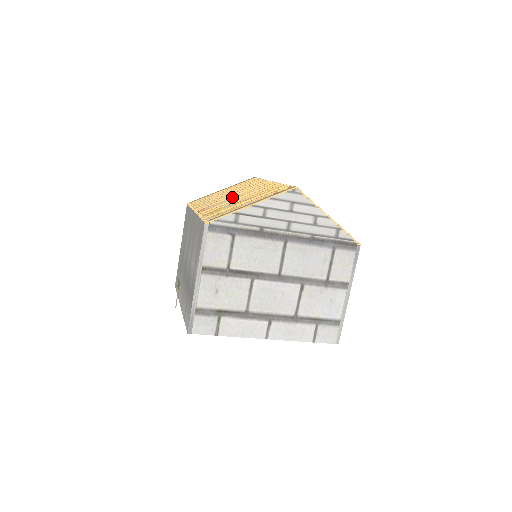
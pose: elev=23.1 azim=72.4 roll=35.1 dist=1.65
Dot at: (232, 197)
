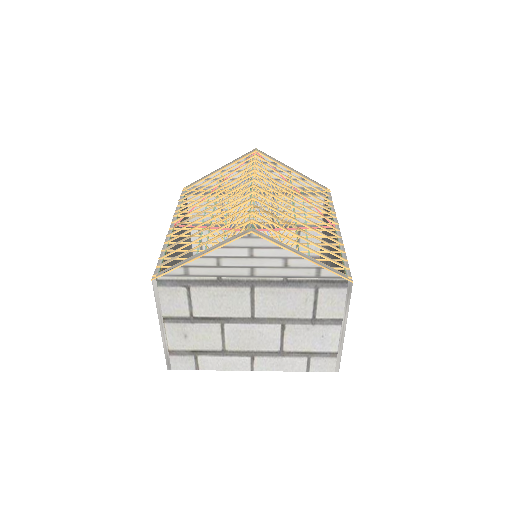
Dot at: (207, 208)
